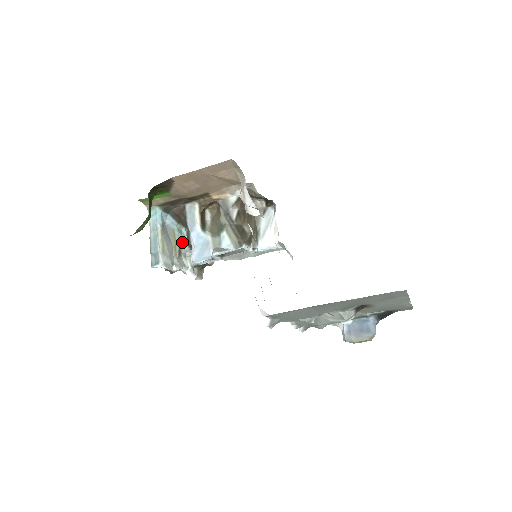
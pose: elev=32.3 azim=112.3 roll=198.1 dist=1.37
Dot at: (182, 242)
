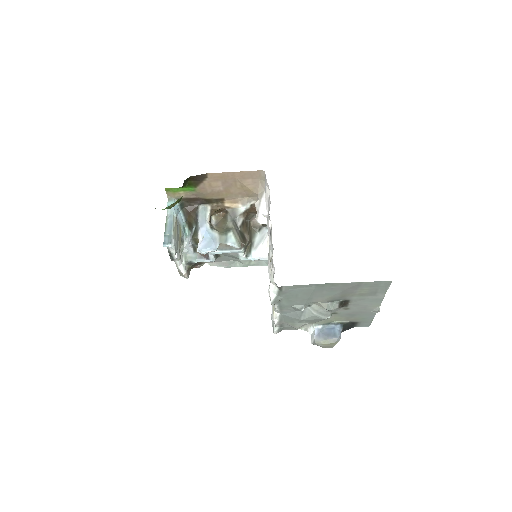
Dot at: (183, 239)
